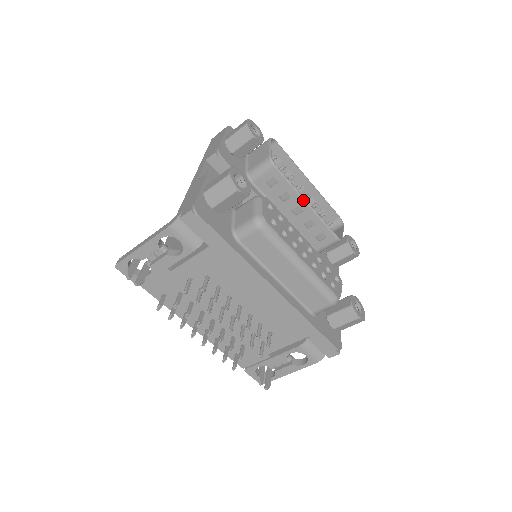
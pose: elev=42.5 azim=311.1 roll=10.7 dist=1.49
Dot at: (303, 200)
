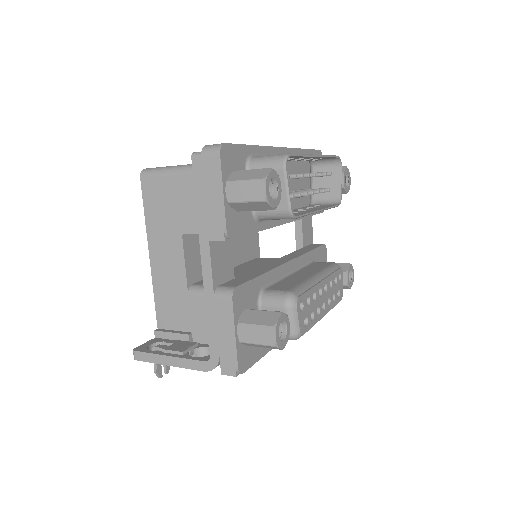
Dot at: occluded
